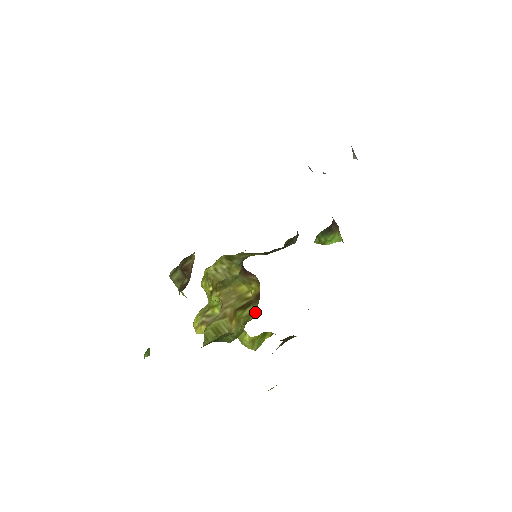
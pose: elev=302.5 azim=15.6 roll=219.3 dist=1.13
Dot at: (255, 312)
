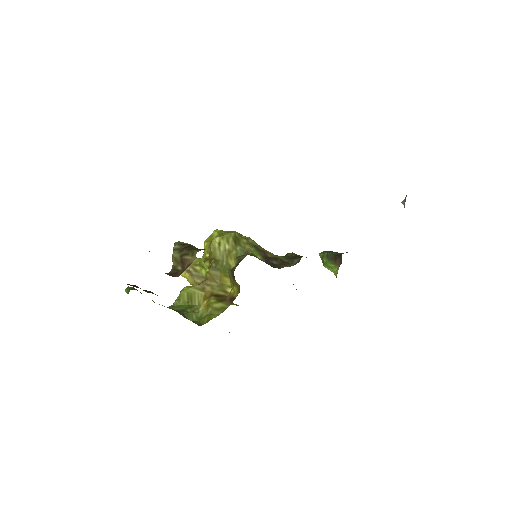
Dot at: (222, 311)
